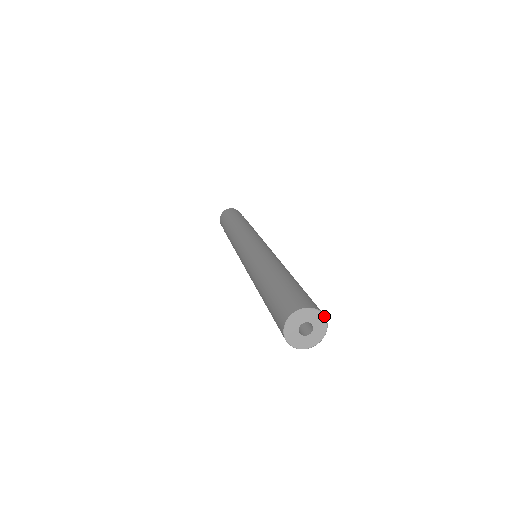
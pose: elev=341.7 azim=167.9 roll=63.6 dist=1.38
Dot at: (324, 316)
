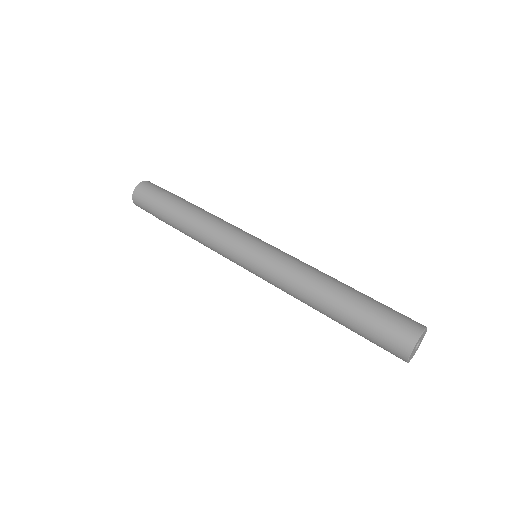
Dot at: occluded
